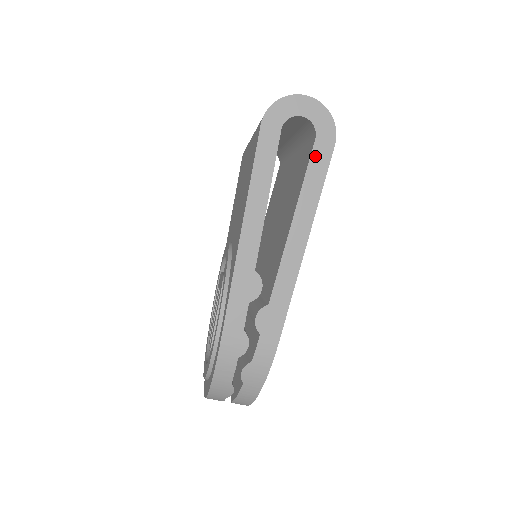
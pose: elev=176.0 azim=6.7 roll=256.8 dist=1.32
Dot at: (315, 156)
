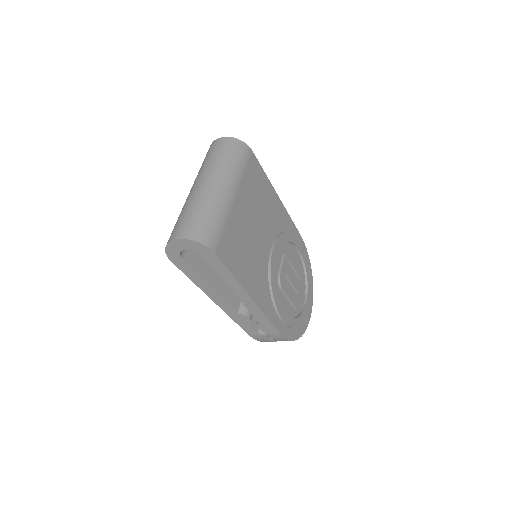
Dot at: (212, 263)
